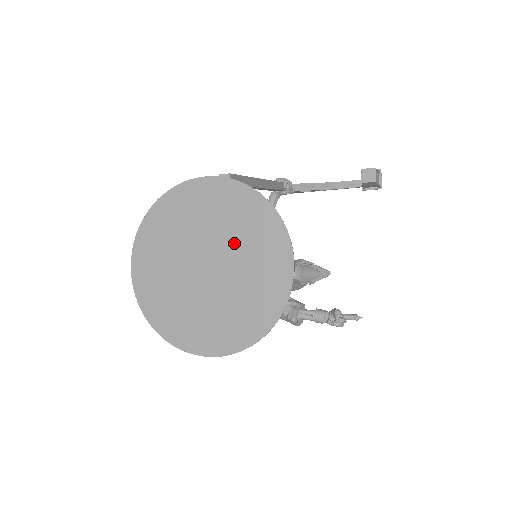
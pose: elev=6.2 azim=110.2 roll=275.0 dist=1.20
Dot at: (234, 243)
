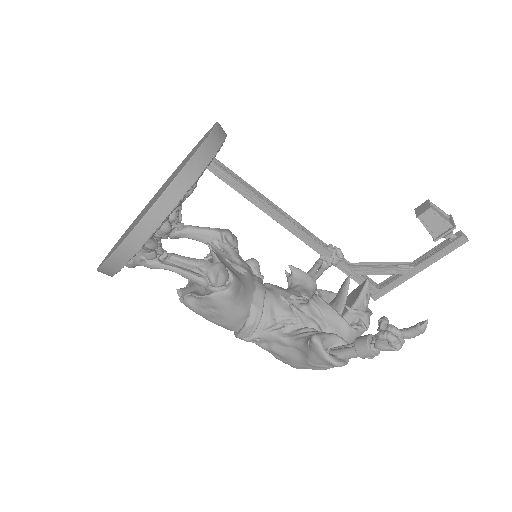
Dot at: (181, 165)
